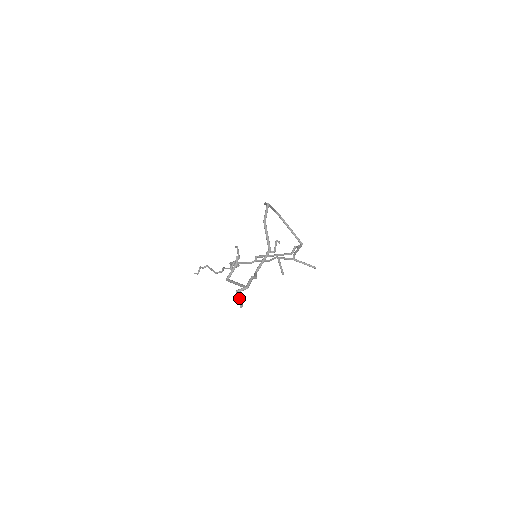
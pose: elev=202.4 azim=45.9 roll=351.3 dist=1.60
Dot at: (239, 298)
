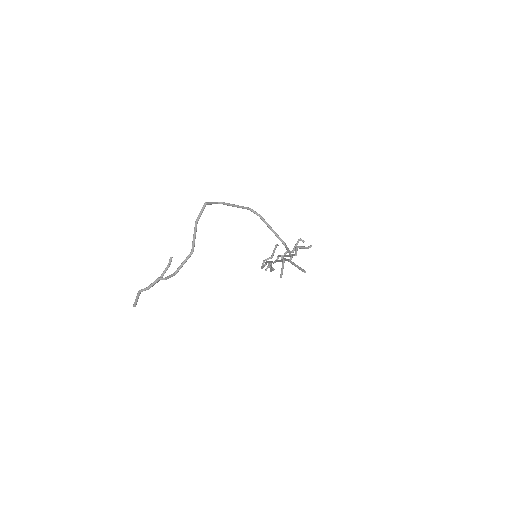
Dot at: (136, 298)
